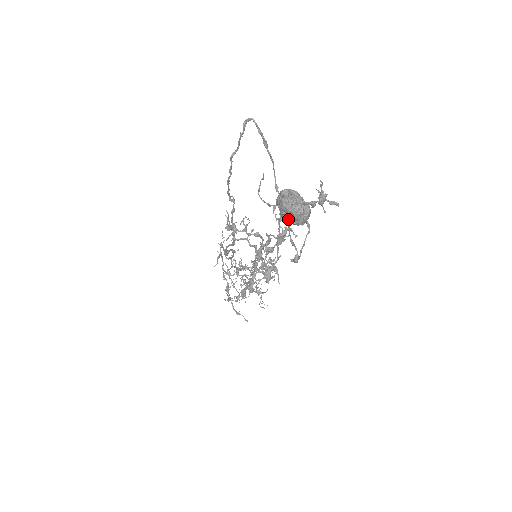
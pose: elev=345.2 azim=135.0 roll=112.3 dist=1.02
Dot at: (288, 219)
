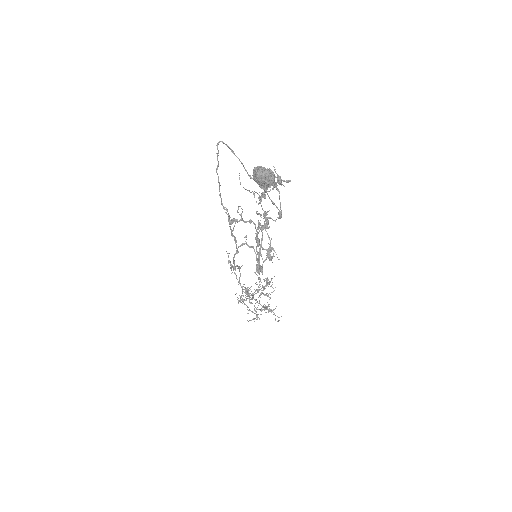
Dot at: (264, 185)
